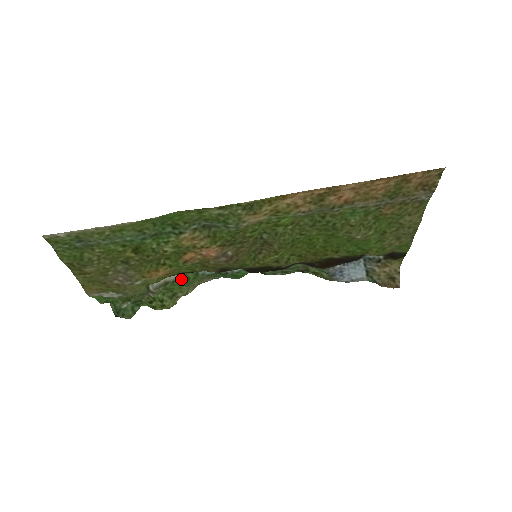
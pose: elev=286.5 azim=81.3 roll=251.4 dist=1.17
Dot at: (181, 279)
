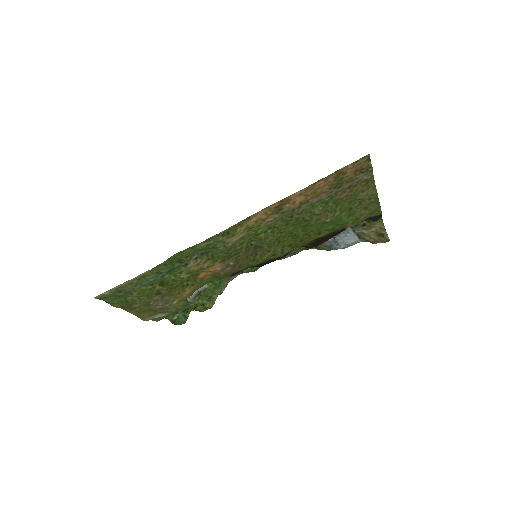
Dot at: (209, 286)
